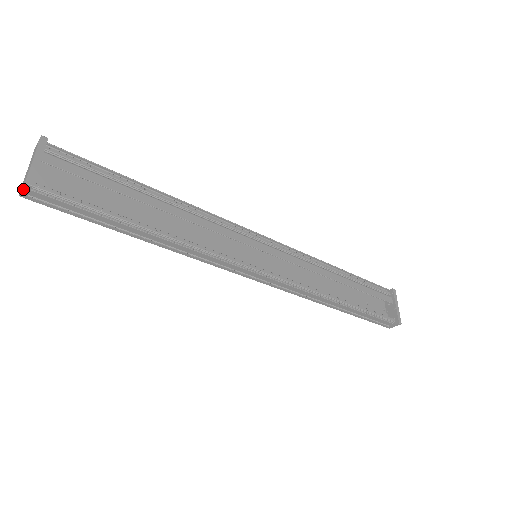
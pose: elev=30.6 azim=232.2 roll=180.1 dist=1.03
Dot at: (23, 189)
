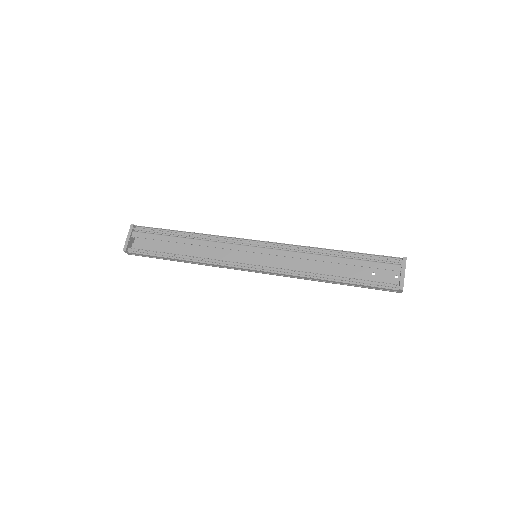
Dot at: (125, 252)
